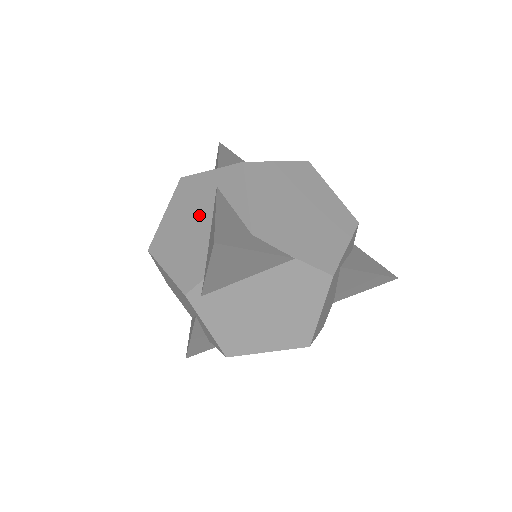
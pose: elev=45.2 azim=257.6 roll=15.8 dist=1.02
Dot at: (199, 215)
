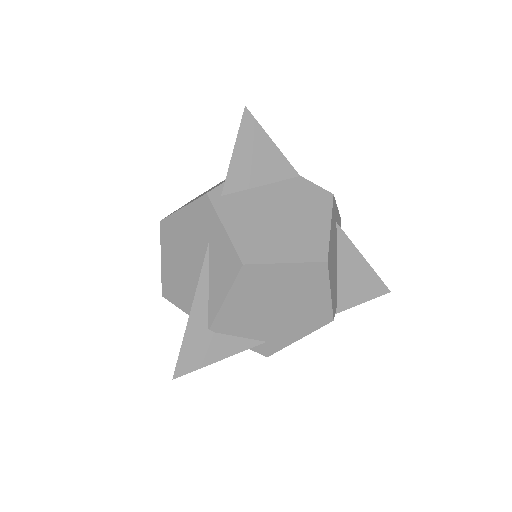
Dot at: occluded
